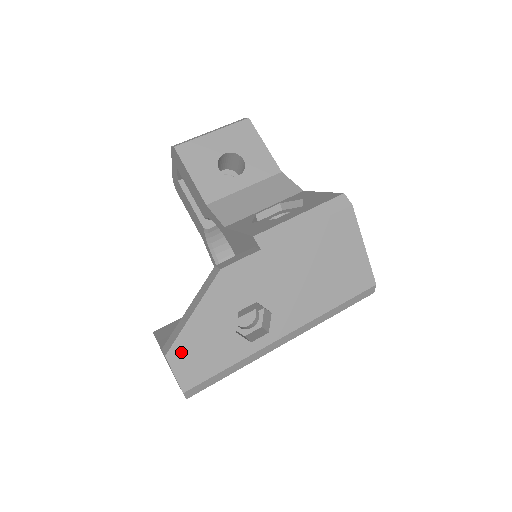
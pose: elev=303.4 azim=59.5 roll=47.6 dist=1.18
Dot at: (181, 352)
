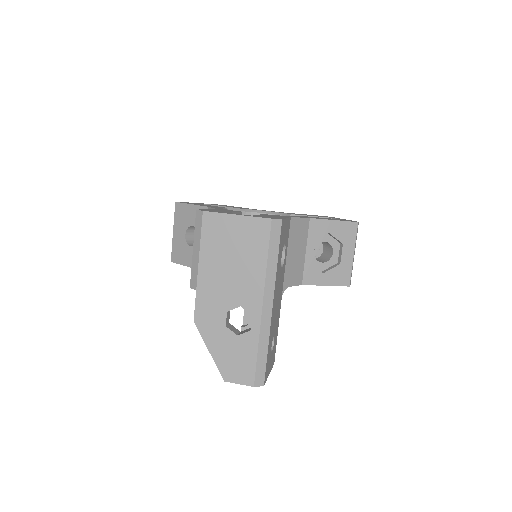
Dot at: (228, 372)
